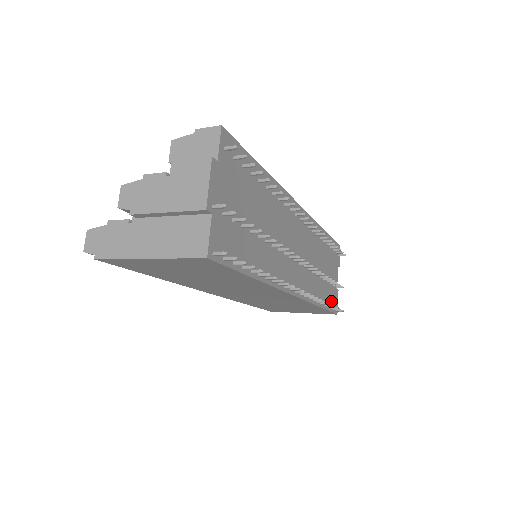
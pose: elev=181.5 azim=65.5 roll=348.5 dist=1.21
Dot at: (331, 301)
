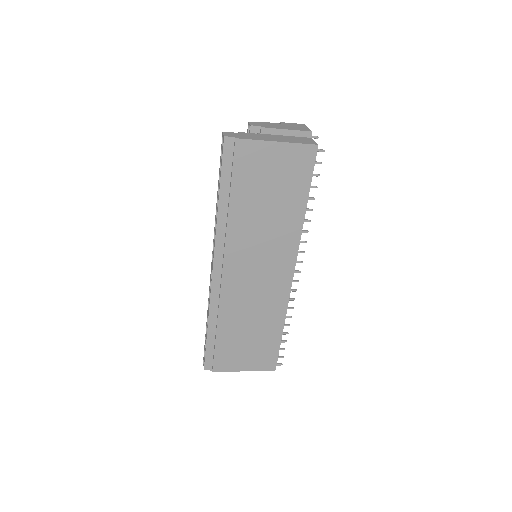
Dot at: occluded
